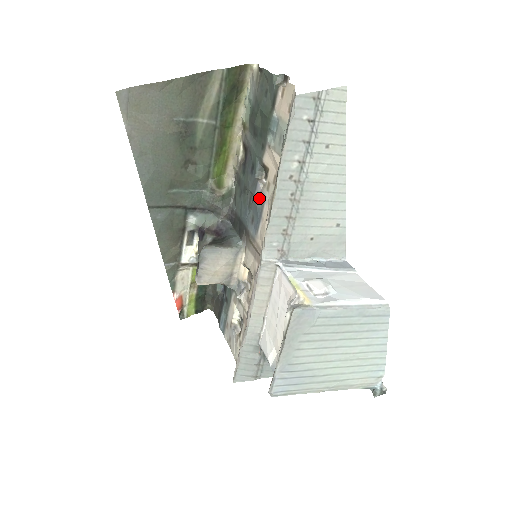
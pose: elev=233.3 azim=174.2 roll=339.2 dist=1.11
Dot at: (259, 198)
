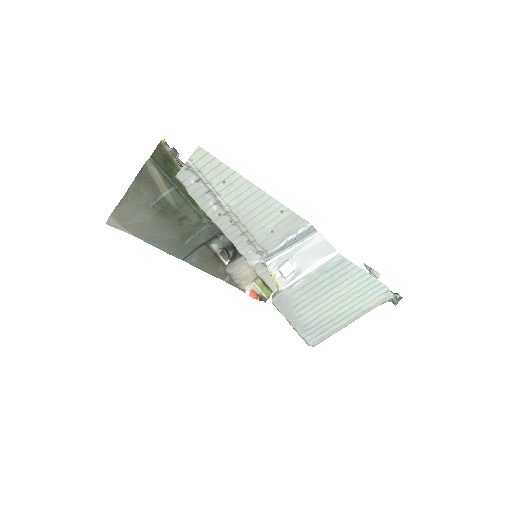
Dot at: occluded
